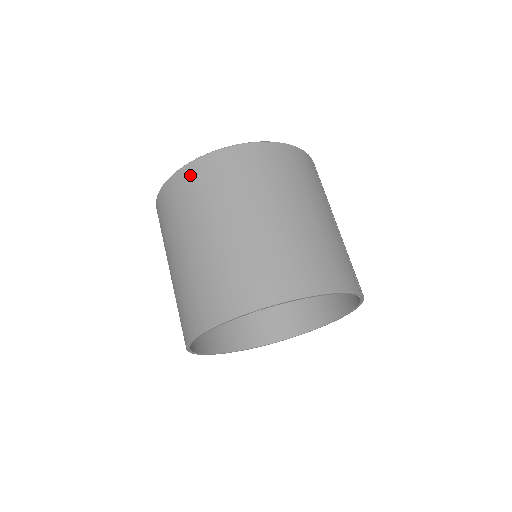
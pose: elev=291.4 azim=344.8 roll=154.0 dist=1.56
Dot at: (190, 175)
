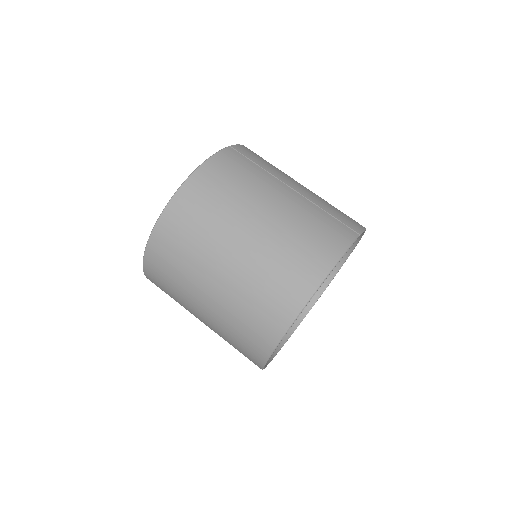
Dot at: (155, 258)
